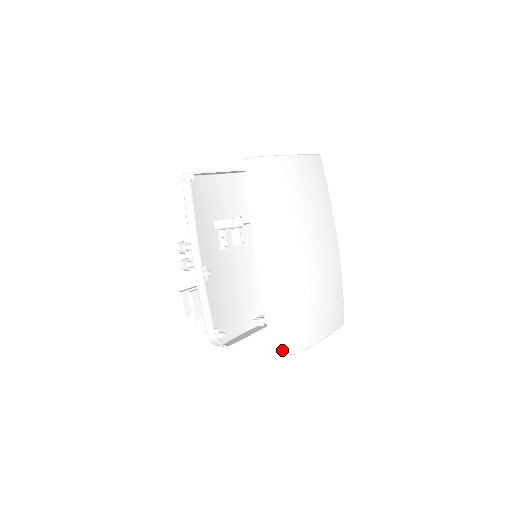
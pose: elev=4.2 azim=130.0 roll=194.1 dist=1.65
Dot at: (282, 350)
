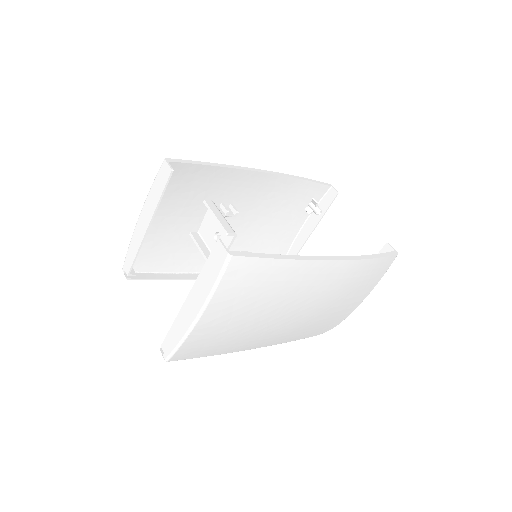
Dot at: occluded
